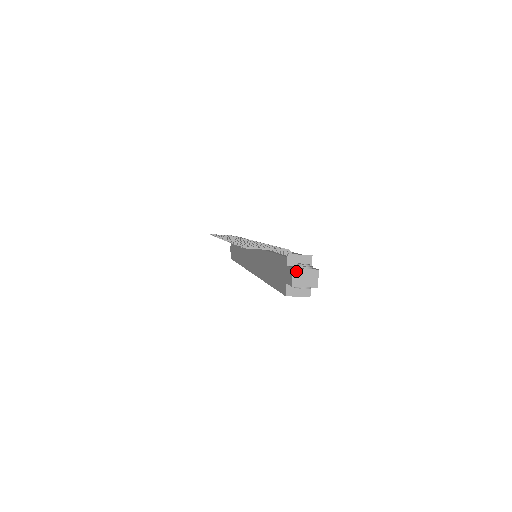
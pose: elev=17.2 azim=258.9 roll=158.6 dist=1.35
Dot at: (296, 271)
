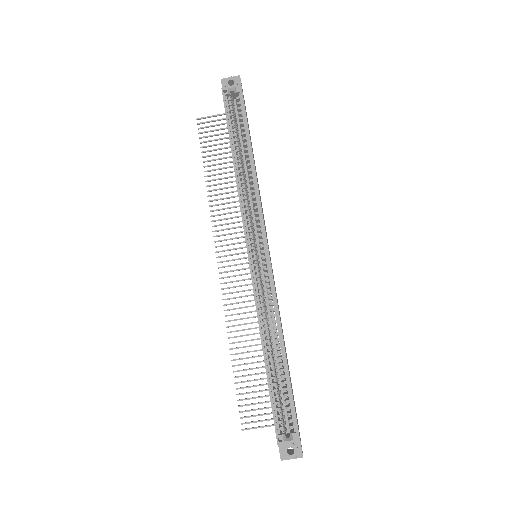
Dot at: occluded
